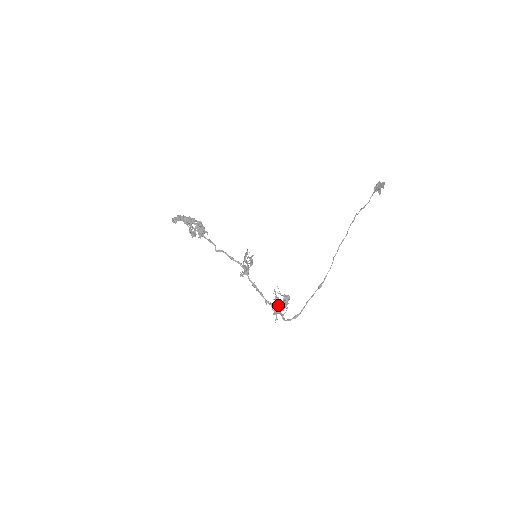
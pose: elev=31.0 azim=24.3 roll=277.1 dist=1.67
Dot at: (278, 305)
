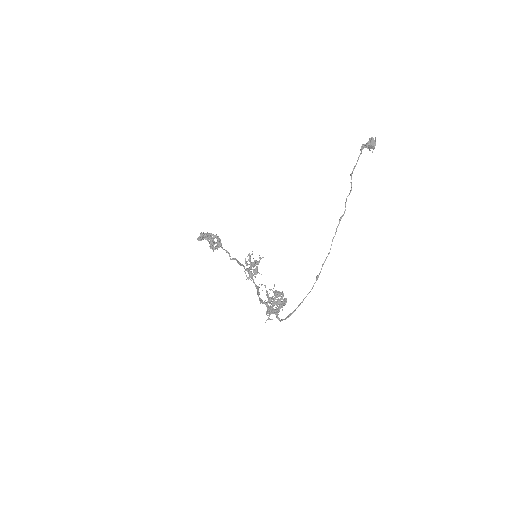
Dot at: (279, 305)
